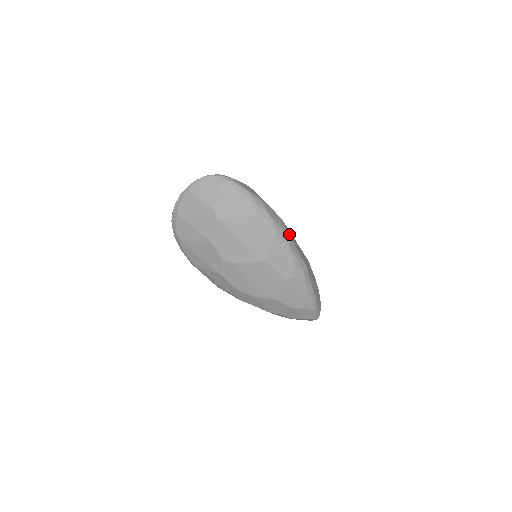
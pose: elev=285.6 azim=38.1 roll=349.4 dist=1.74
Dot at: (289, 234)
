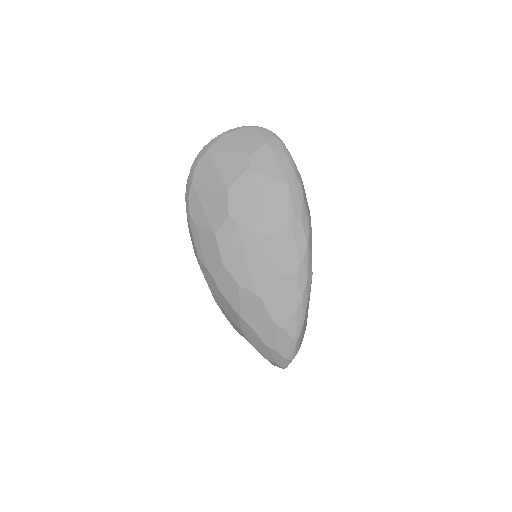
Dot at: (311, 230)
